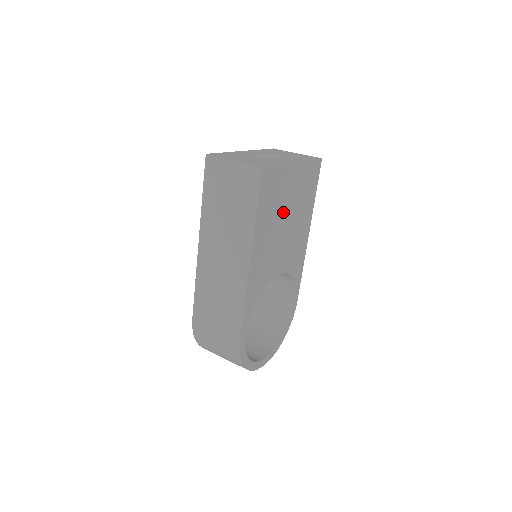
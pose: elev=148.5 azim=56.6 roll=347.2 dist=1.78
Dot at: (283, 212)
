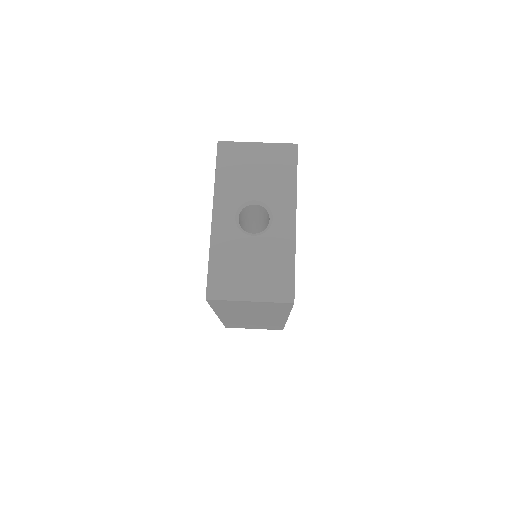
Dot at: occluded
